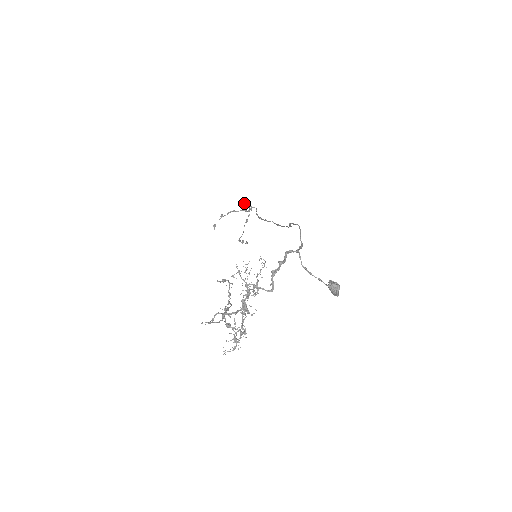
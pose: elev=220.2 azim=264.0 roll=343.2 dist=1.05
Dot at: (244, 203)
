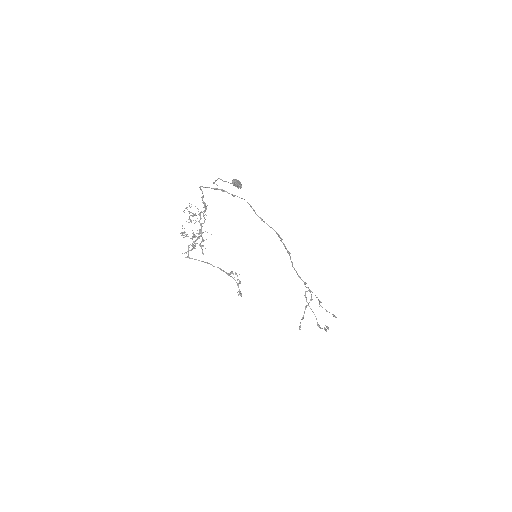
Dot at: (319, 304)
